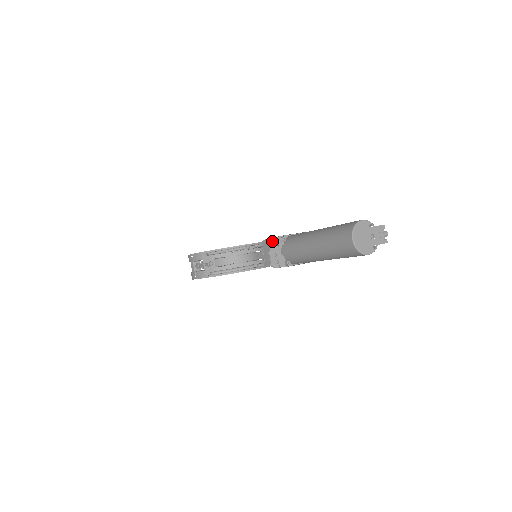
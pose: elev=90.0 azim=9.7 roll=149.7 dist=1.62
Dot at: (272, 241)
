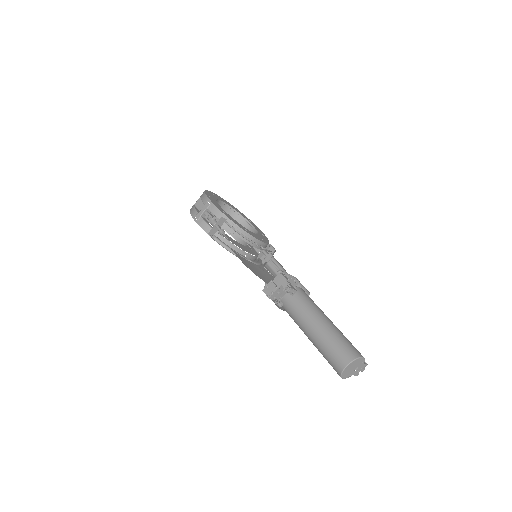
Dot at: (290, 289)
